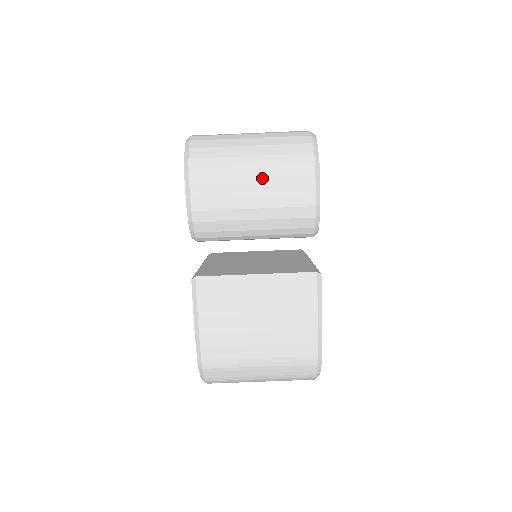
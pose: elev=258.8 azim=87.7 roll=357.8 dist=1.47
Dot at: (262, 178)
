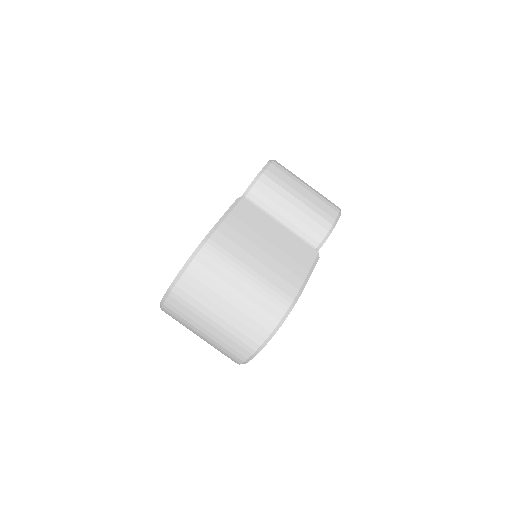
Dot at: (310, 192)
